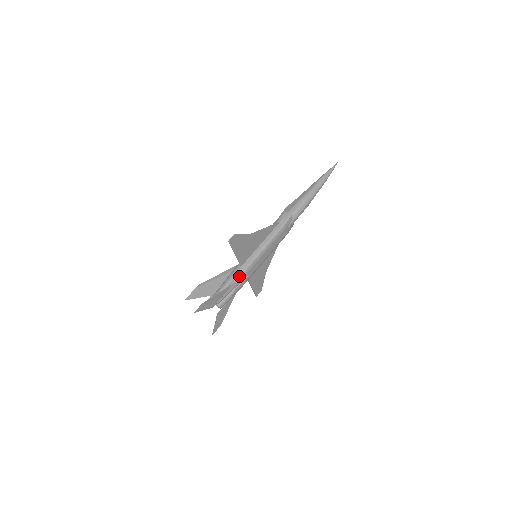
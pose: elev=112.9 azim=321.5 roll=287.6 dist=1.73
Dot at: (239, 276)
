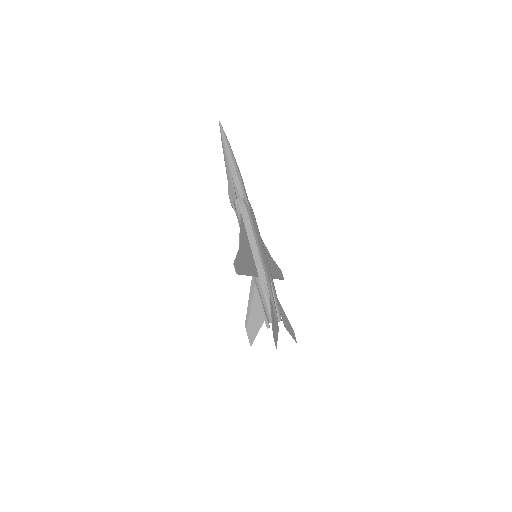
Dot at: (266, 285)
